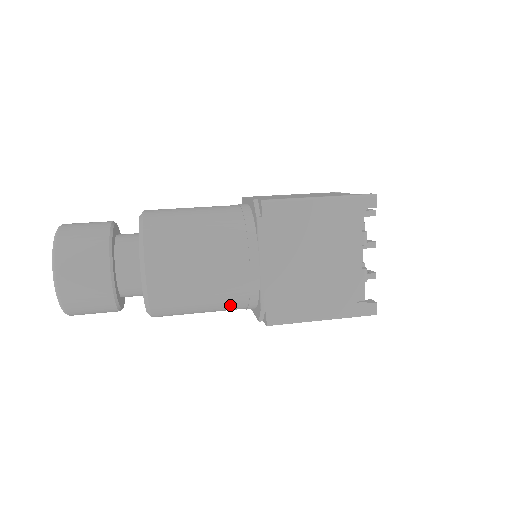
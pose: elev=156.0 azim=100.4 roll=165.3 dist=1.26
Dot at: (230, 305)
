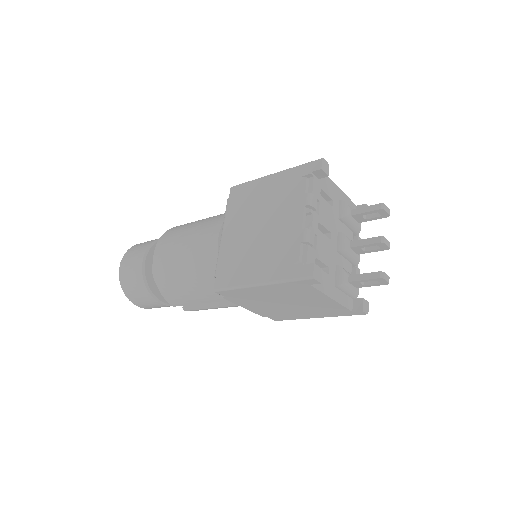
Dot at: (206, 283)
